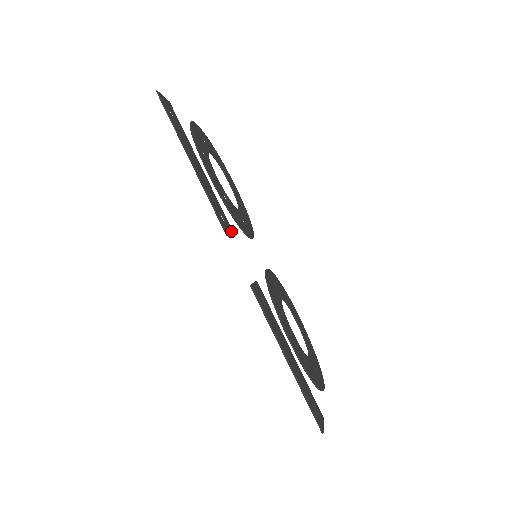
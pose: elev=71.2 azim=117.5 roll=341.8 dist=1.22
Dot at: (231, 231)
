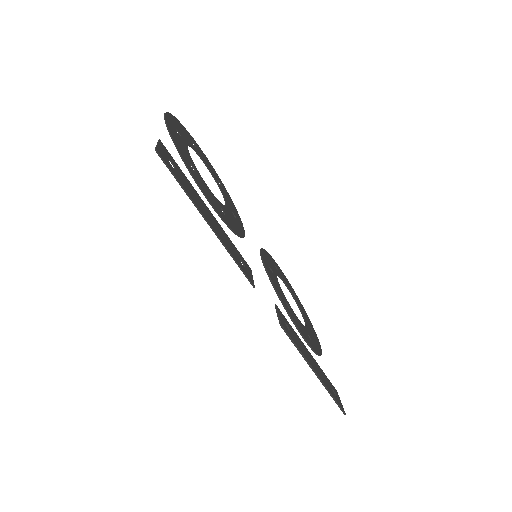
Dot at: (249, 269)
